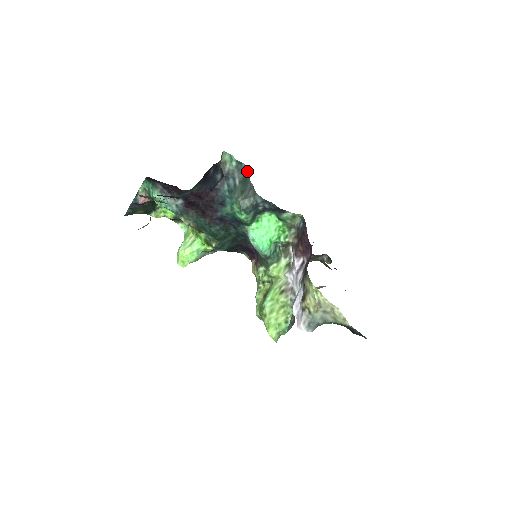
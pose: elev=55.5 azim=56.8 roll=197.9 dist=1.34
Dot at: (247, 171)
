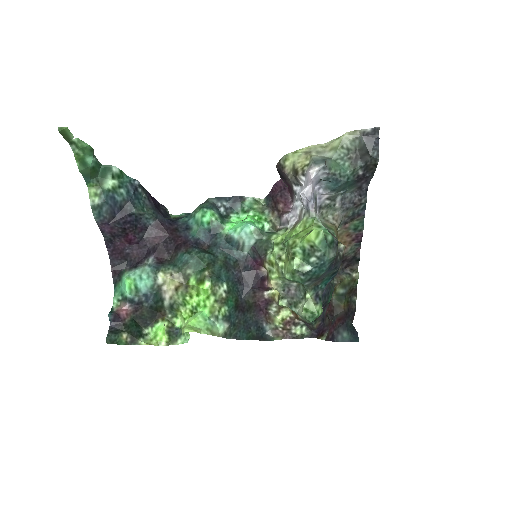
Dot at: occluded
